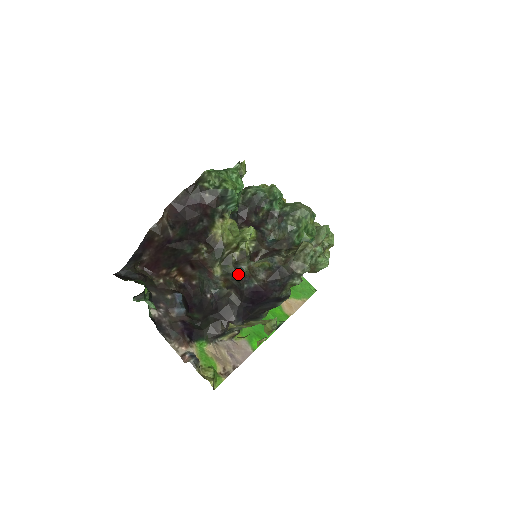
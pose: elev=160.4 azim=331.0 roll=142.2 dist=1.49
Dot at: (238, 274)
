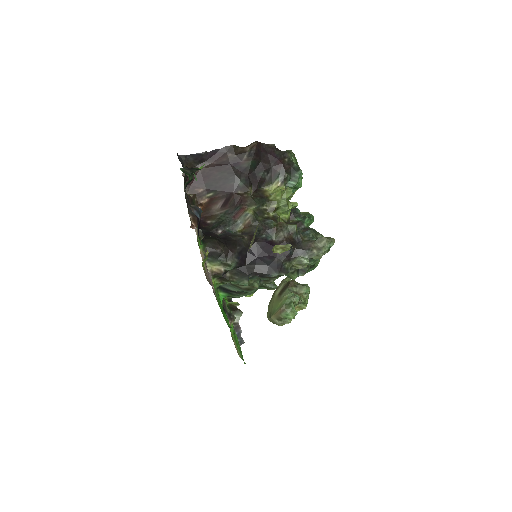
Dot at: (263, 225)
